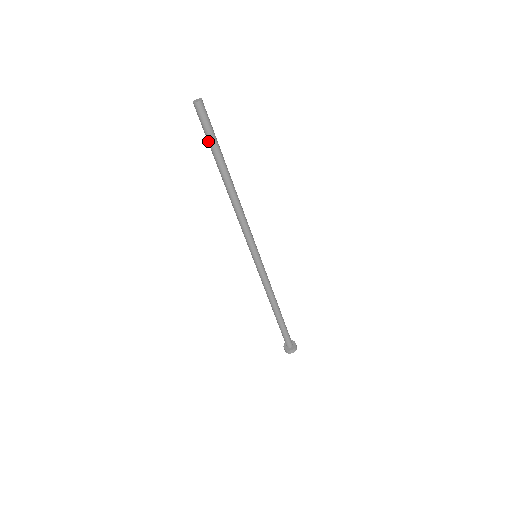
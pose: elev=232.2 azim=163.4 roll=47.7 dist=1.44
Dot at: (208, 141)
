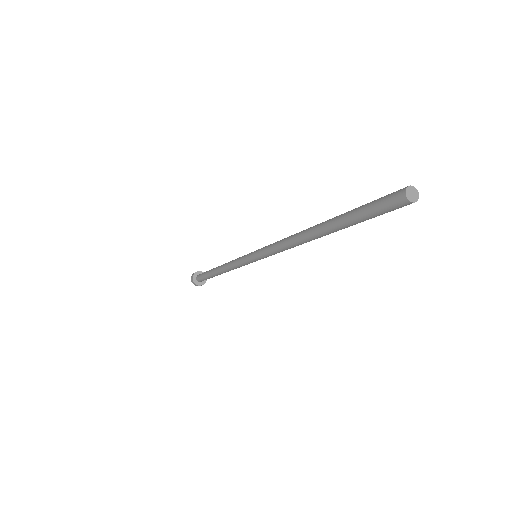
Dot at: (361, 219)
